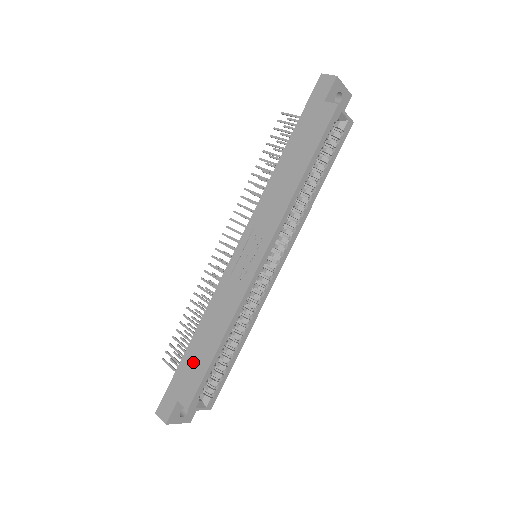
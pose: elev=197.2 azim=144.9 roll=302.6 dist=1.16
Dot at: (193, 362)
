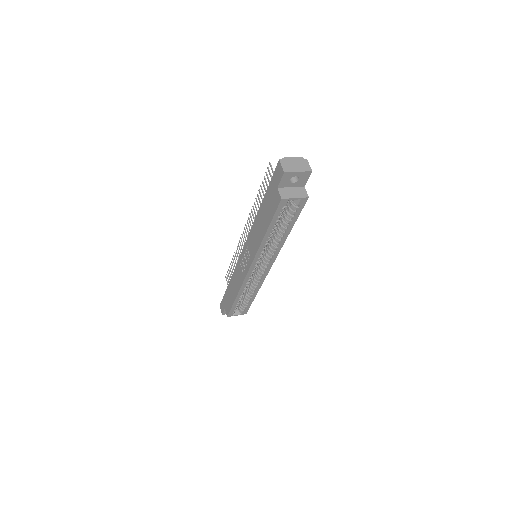
Dot at: (229, 296)
